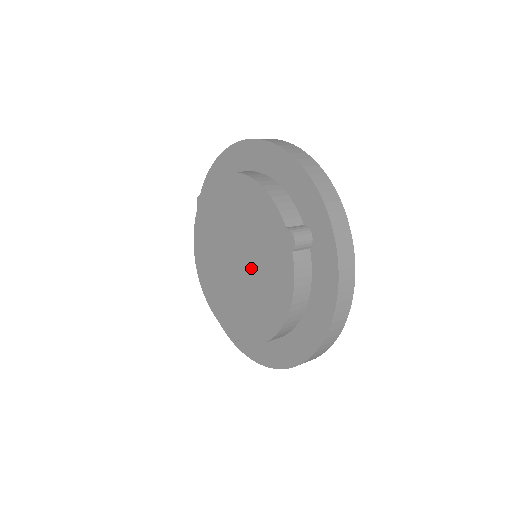
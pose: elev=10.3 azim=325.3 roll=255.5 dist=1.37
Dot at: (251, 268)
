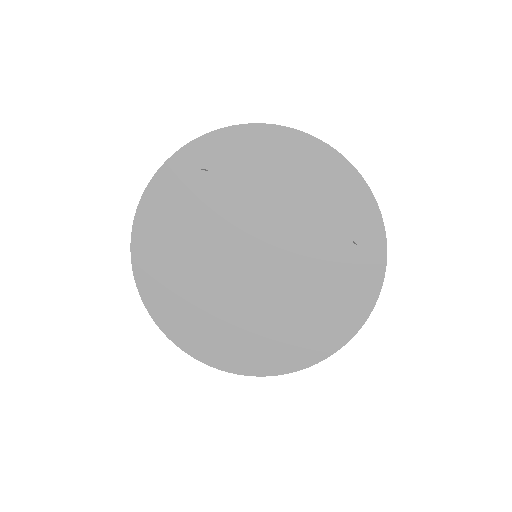
Dot at: (279, 274)
